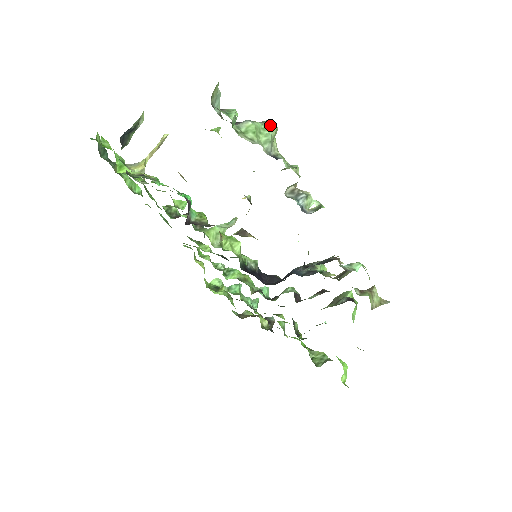
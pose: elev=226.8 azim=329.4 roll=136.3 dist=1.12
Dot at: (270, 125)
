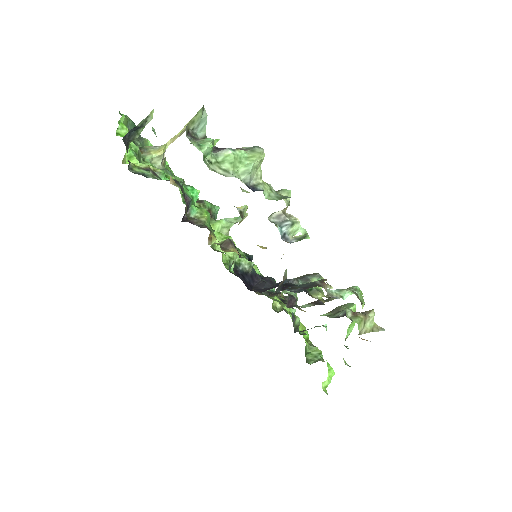
Dot at: (255, 154)
